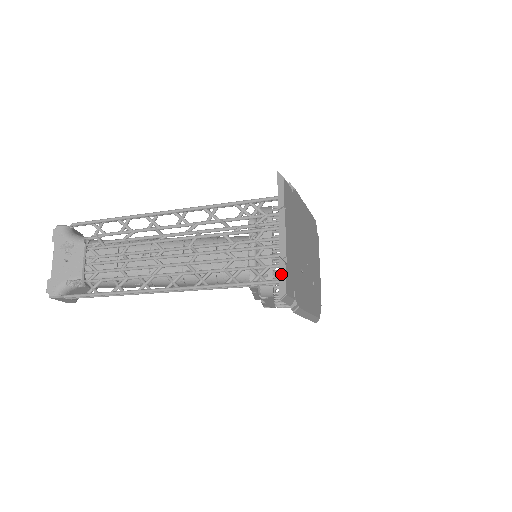
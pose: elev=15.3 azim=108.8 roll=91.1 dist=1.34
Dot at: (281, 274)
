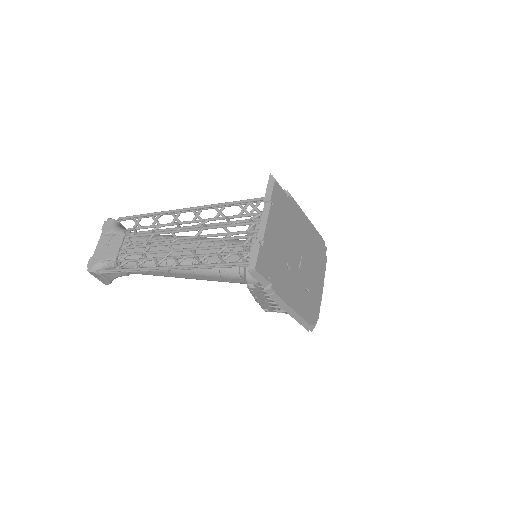
Dot at: (254, 252)
